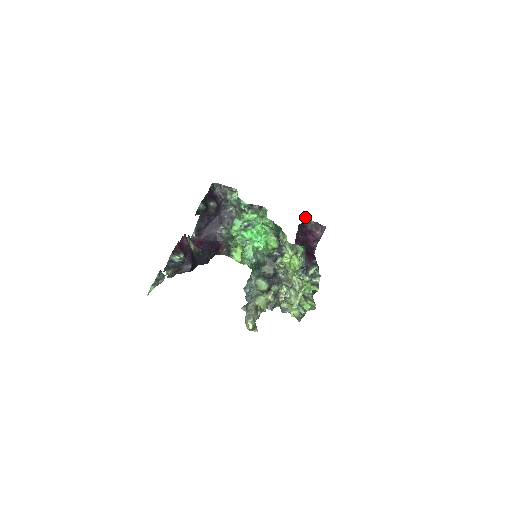
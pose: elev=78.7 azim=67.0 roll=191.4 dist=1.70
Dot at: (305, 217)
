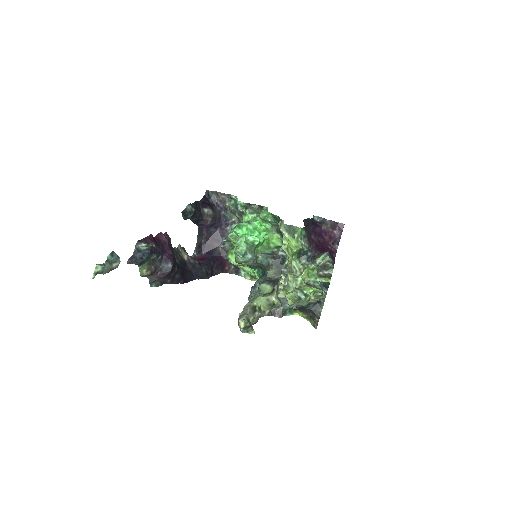
Dot at: (319, 218)
